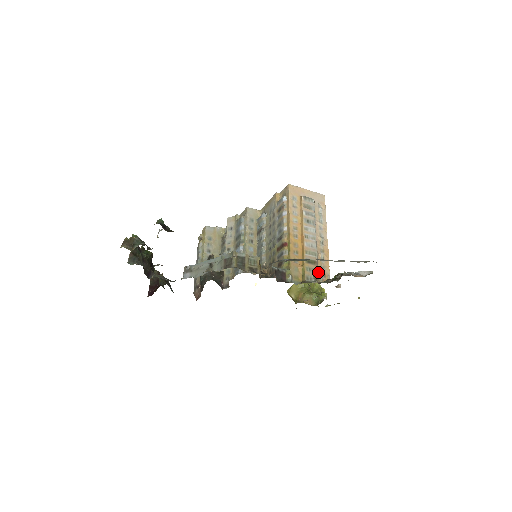
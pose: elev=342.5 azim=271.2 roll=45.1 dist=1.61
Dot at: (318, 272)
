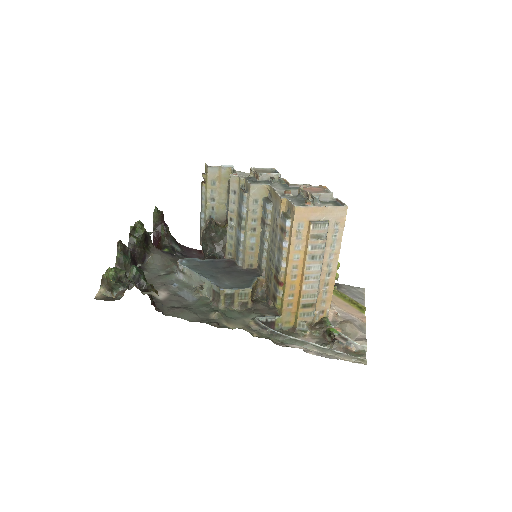
Dot at: (315, 310)
